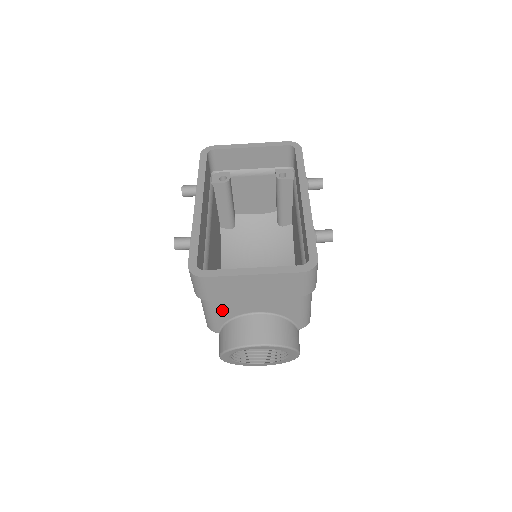
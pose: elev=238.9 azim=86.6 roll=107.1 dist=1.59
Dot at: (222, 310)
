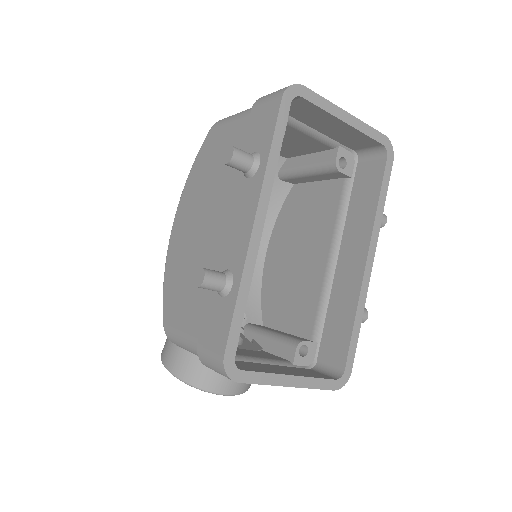
Dot at: occluded
